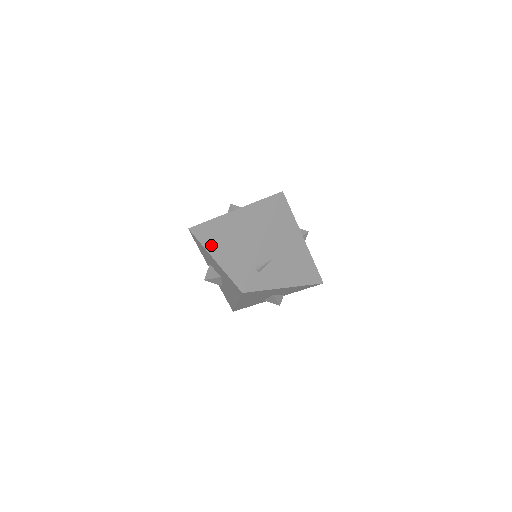
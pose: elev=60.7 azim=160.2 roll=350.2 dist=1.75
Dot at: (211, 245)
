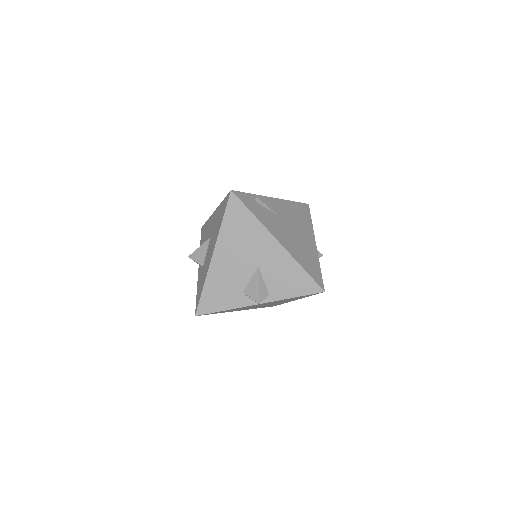
Dot at: occluded
